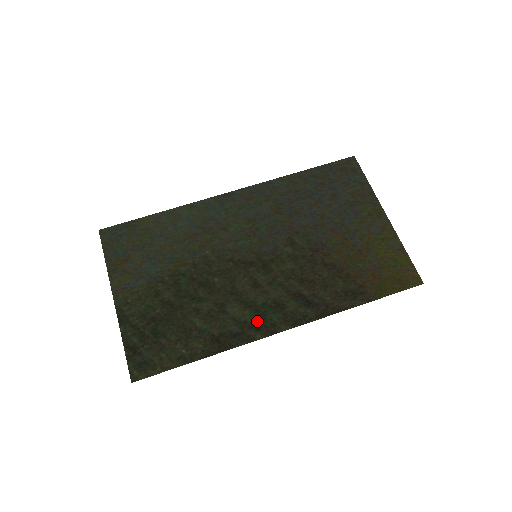
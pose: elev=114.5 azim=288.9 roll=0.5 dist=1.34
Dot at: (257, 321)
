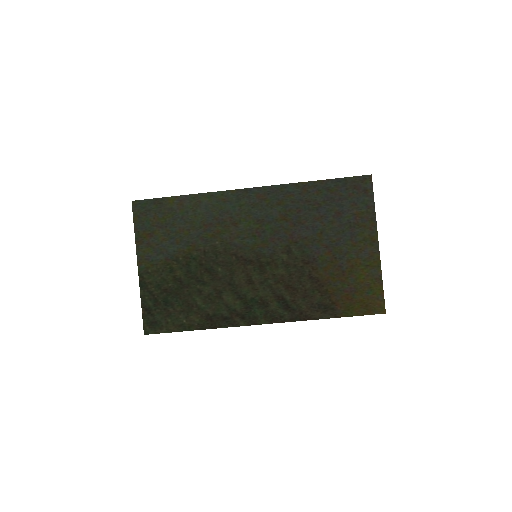
Dot at: (244, 311)
